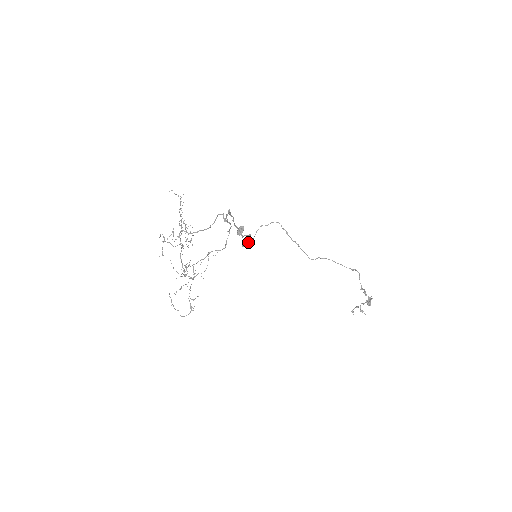
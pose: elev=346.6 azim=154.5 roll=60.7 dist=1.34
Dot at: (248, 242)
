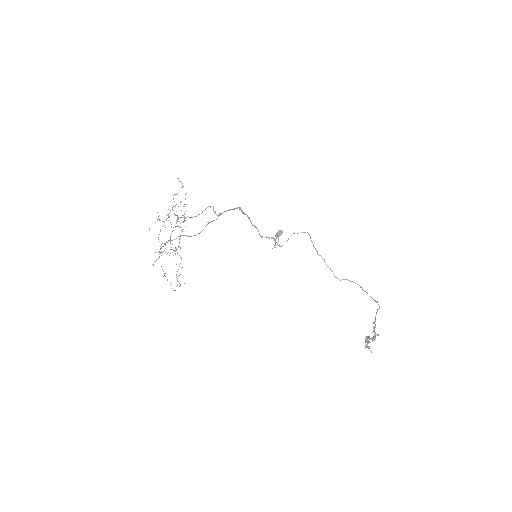
Dot at: (274, 245)
